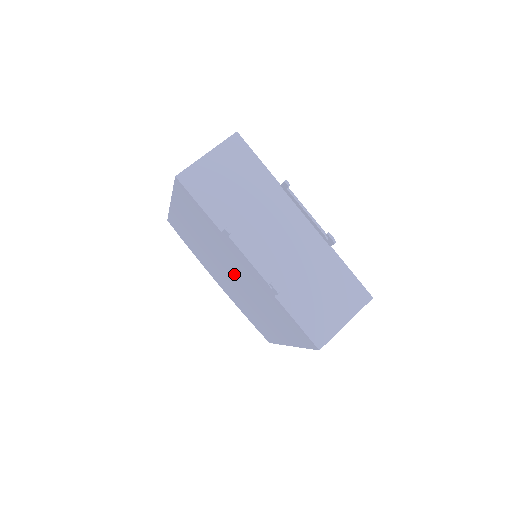
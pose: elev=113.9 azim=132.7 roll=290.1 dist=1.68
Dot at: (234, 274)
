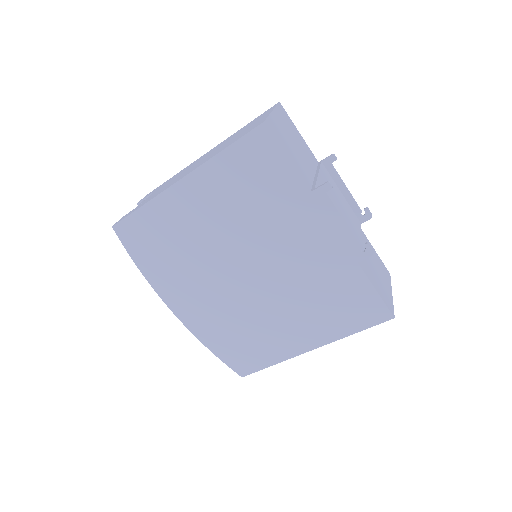
Dot at: (265, 266)
